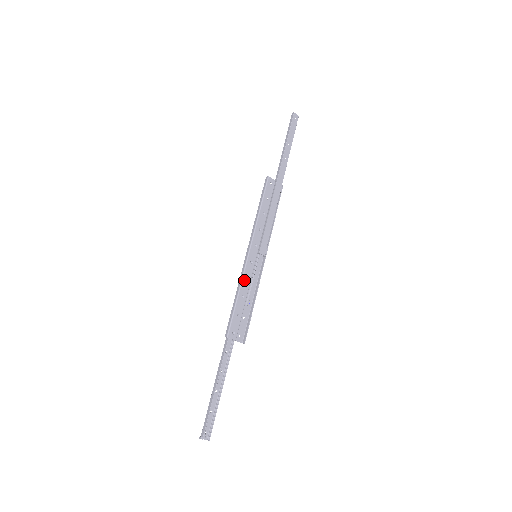
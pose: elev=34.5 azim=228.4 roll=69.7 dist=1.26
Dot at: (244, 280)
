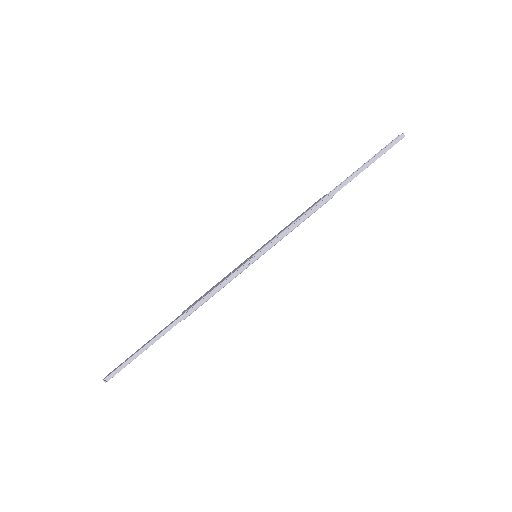
Dot at: occluded
